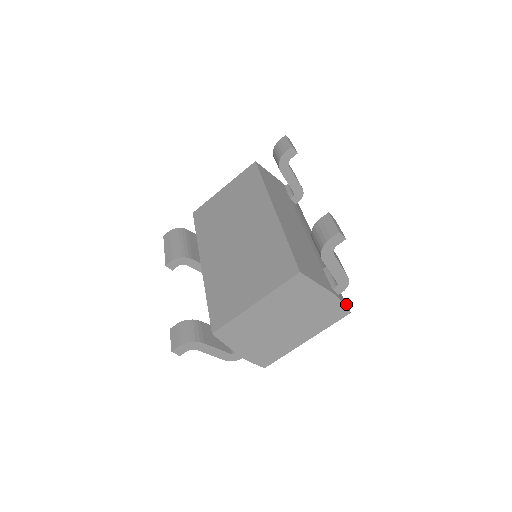
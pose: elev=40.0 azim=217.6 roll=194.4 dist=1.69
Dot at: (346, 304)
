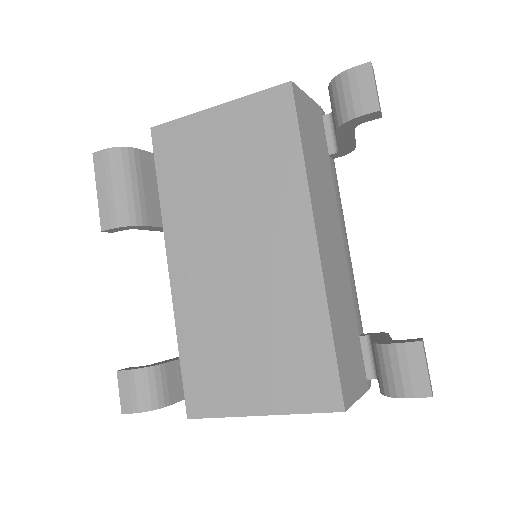
Dot at: occluded
